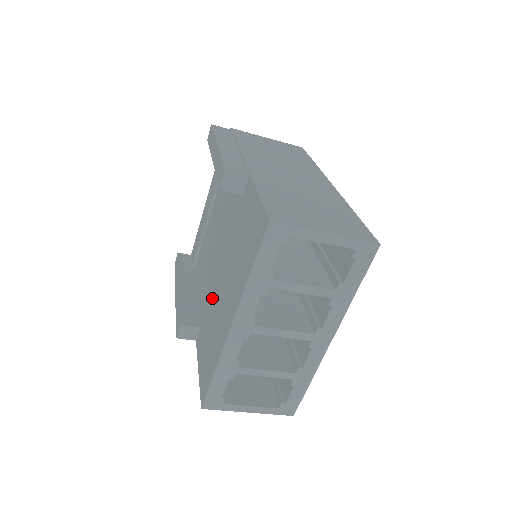
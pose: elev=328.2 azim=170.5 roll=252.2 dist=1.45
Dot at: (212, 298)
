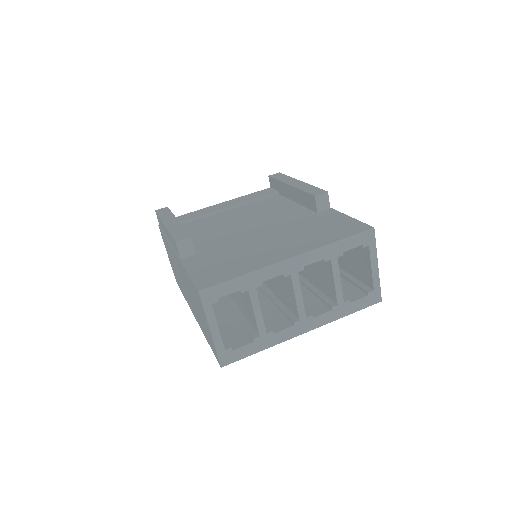
Dot at: (236, 243)
